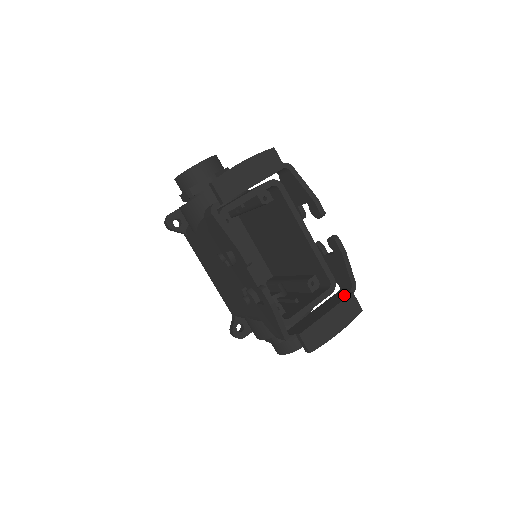
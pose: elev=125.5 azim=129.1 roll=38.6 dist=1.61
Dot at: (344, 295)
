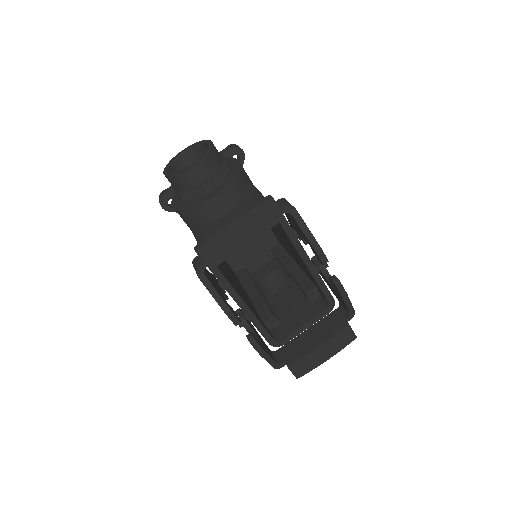
Dot at: (340, 323)
